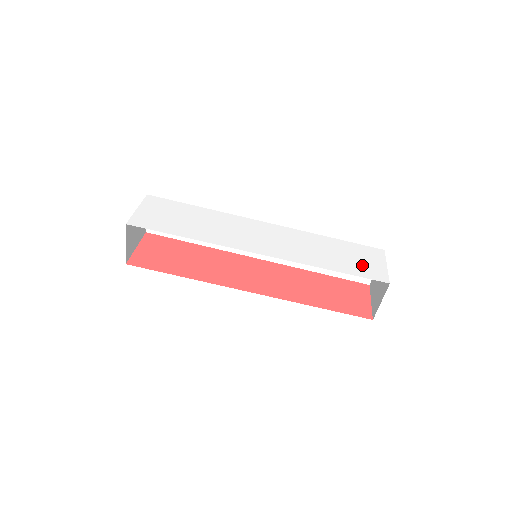
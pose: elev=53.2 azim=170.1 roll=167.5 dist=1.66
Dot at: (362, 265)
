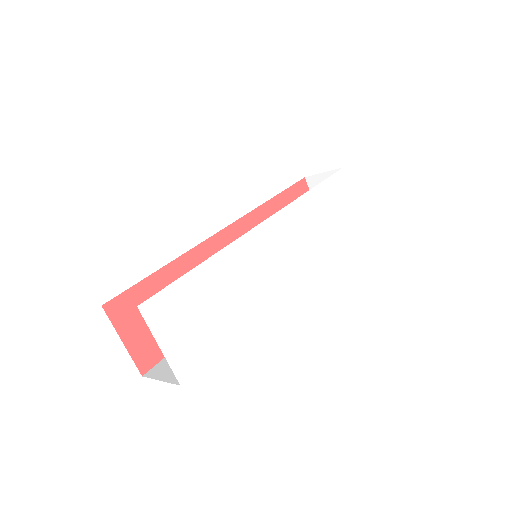
Dot at: (343, 212)
